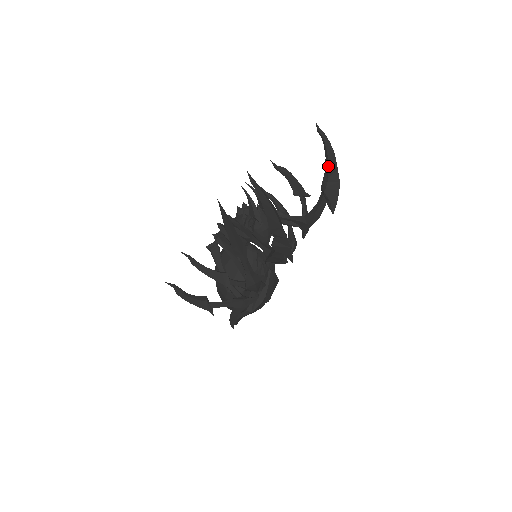
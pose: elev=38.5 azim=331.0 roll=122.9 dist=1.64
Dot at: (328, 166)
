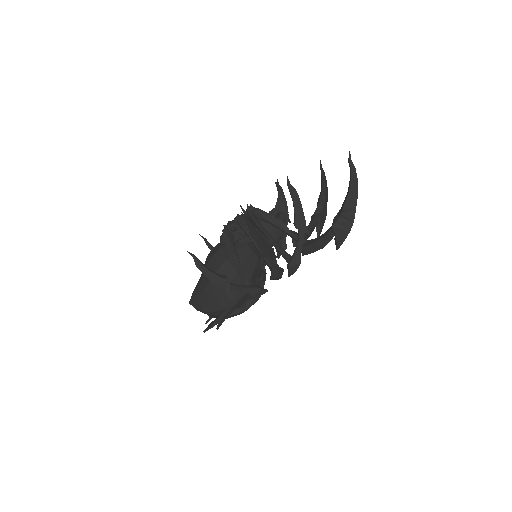
Dot at: (325, 197)
